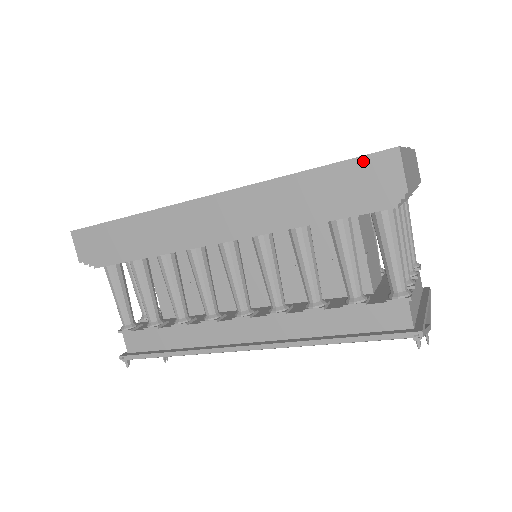
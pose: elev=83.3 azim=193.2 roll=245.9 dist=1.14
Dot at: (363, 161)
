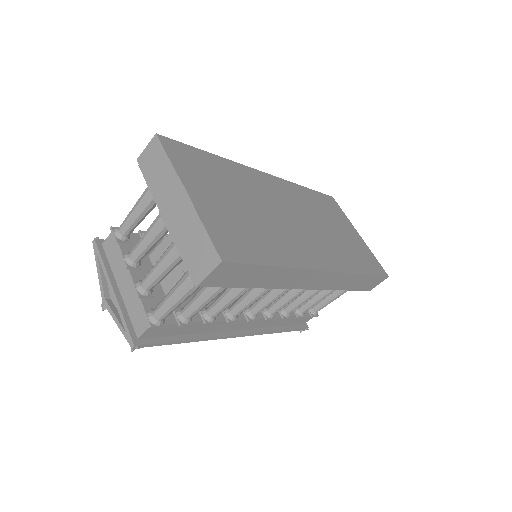
Dot at: (379, 278)
